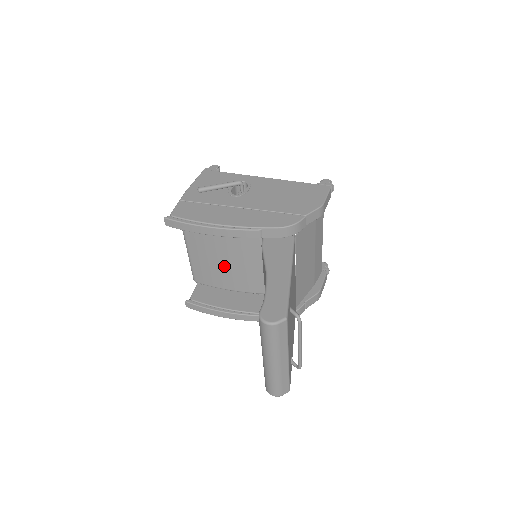
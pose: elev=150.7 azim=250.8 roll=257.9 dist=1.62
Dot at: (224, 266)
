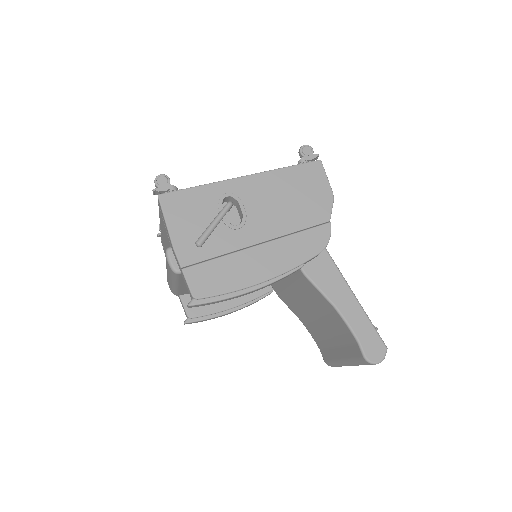
Dot at: occluded
